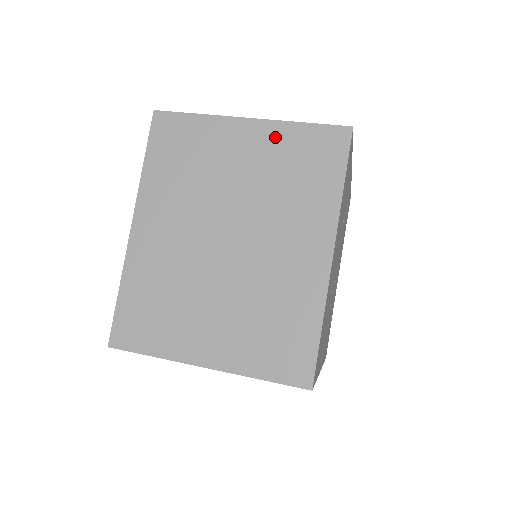
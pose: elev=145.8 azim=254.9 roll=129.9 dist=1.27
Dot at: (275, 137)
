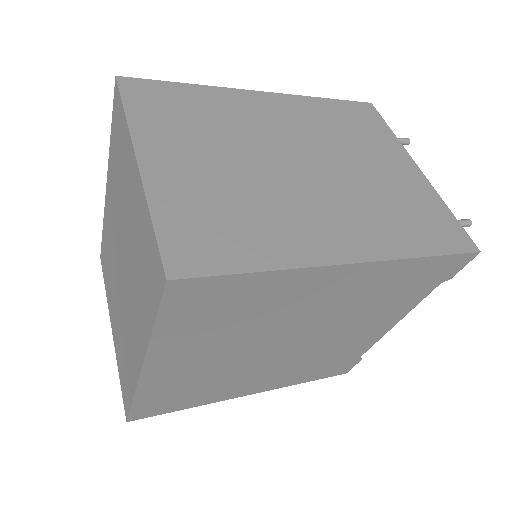
Dot at: (141, 208)
